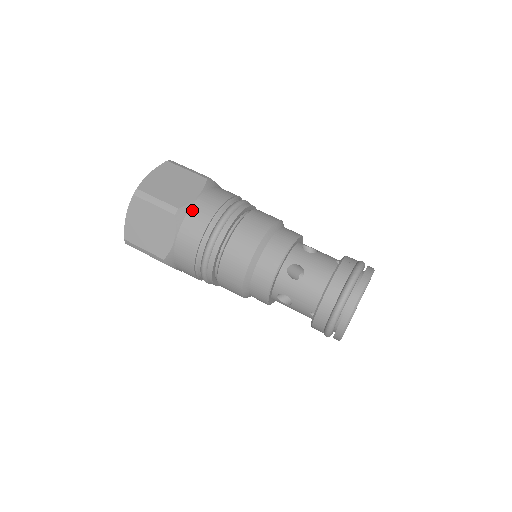
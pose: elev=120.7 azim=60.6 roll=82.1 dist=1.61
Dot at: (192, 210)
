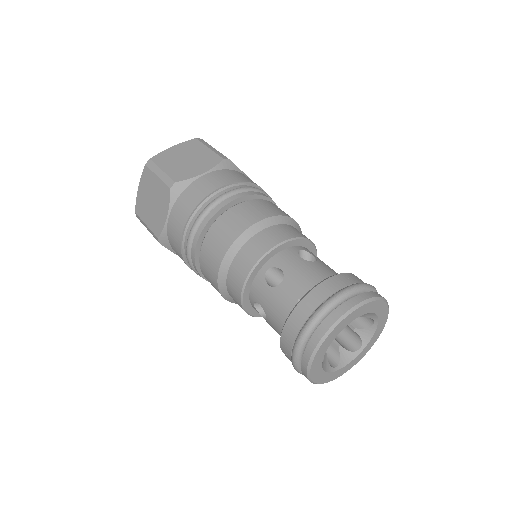
Dot at: (238, 172)
